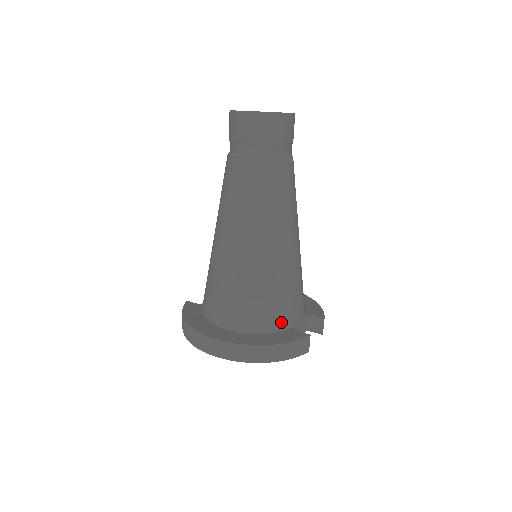
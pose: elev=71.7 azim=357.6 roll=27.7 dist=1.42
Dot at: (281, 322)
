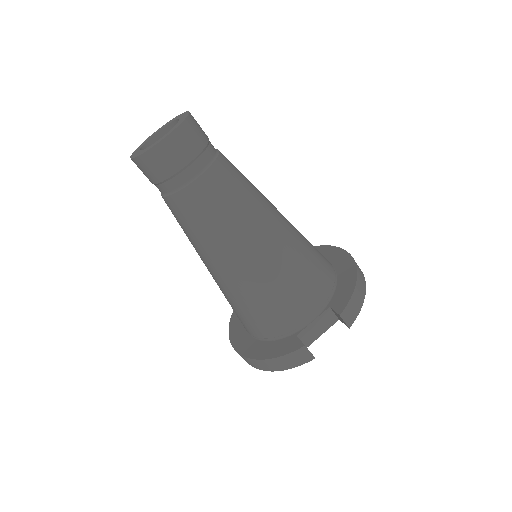
Dot at: (279, 330)
